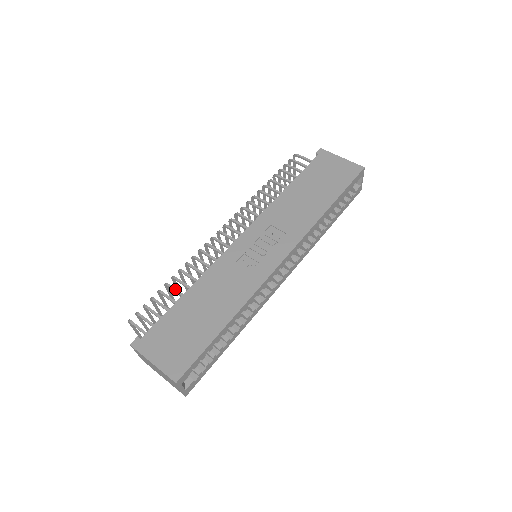
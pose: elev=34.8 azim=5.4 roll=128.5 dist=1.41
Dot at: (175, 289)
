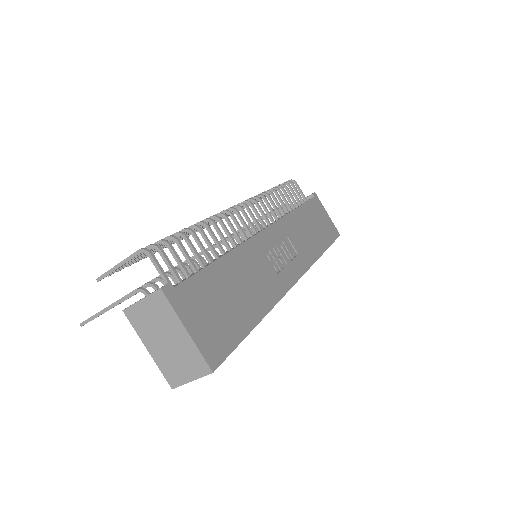
Dot at: (202, 244)
